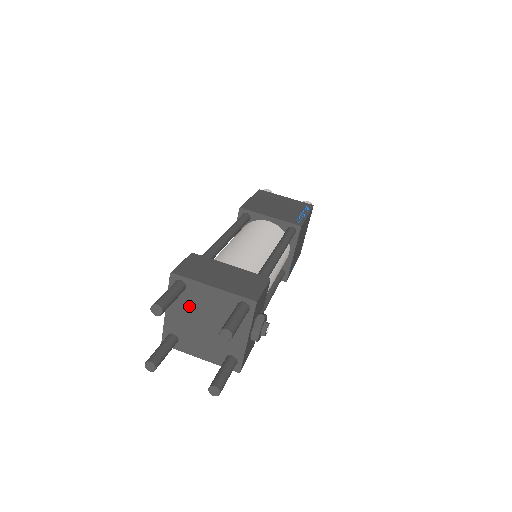
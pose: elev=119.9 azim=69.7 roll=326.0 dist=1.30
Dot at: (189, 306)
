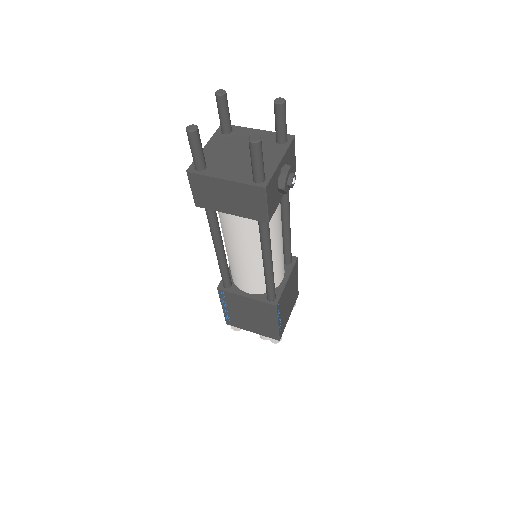
Dot at: (230, 142)
